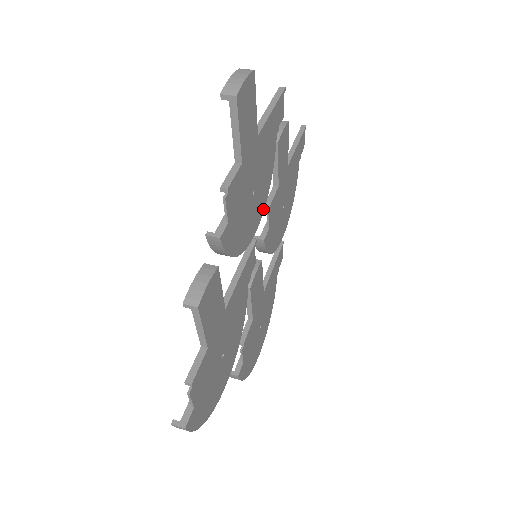
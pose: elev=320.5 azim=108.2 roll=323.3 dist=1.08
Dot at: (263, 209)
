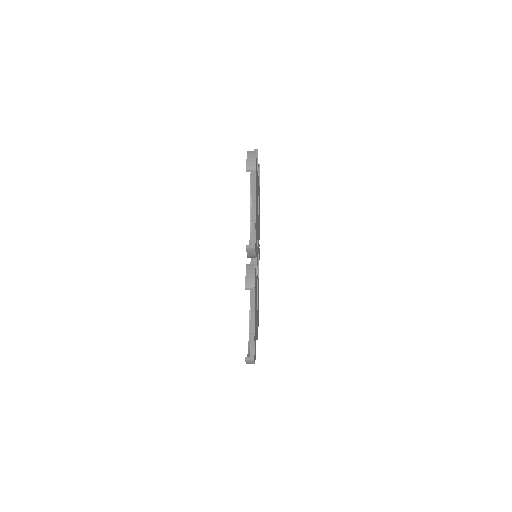
Dot at: occluded
